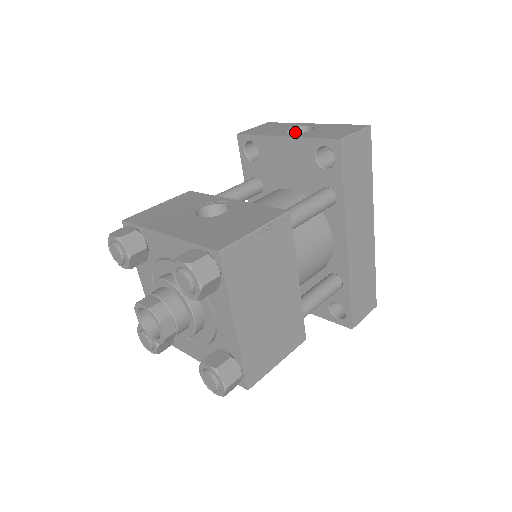
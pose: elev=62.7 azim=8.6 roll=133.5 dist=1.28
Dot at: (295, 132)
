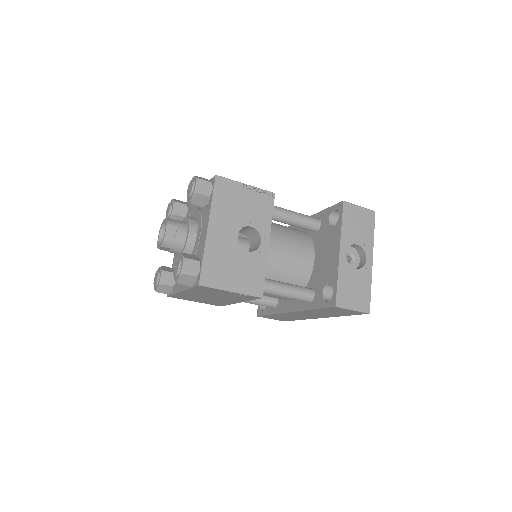
Dot at: (360, 249)
